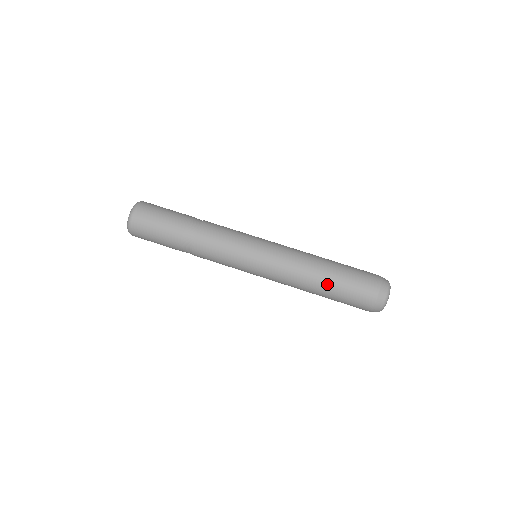
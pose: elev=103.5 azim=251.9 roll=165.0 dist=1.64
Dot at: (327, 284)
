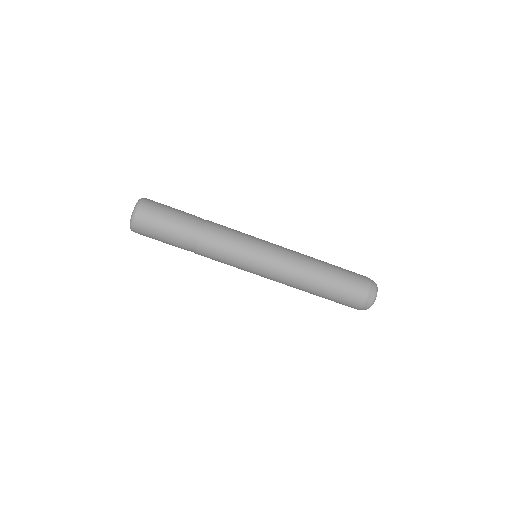
Dot at: (317, 294)
